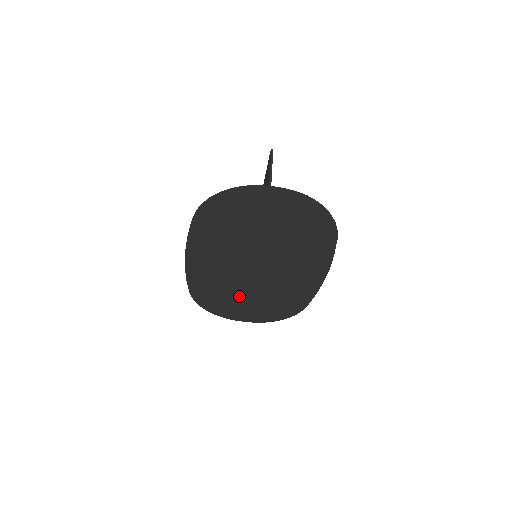
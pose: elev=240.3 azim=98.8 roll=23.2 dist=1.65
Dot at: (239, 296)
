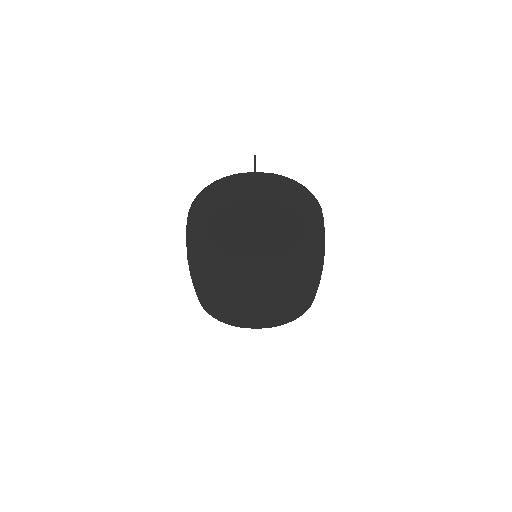
Dot at: (247, 299)
